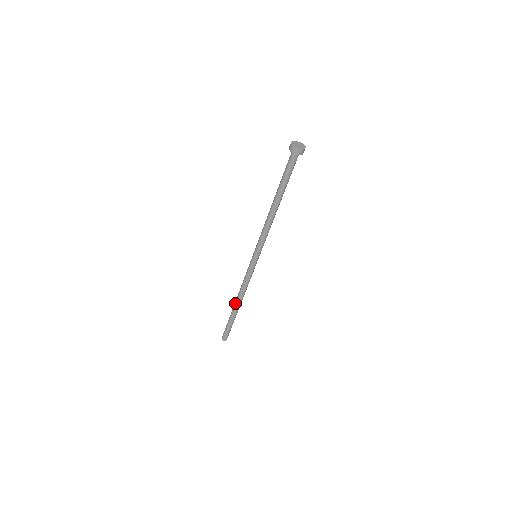
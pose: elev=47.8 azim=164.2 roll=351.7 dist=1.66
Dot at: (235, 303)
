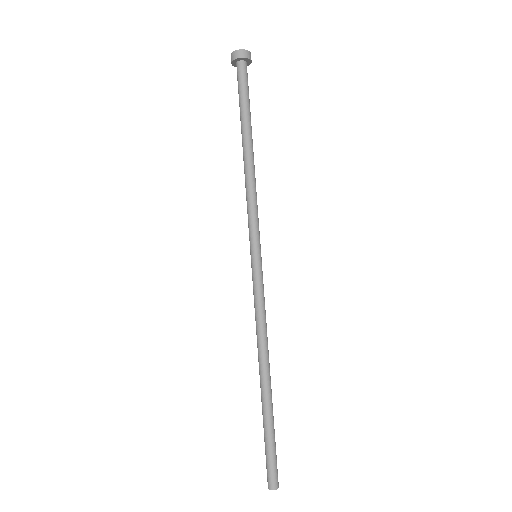
Dot at: occluded
